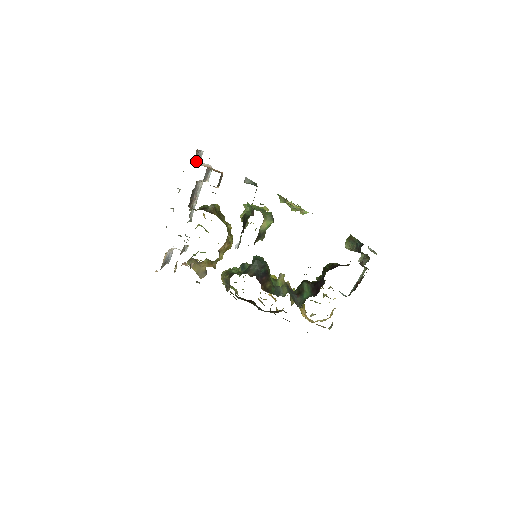
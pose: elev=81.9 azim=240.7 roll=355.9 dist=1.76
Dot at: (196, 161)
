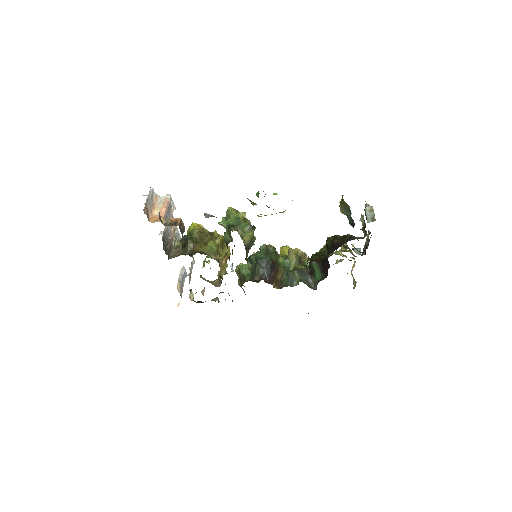
Dot at: (151, 206)
